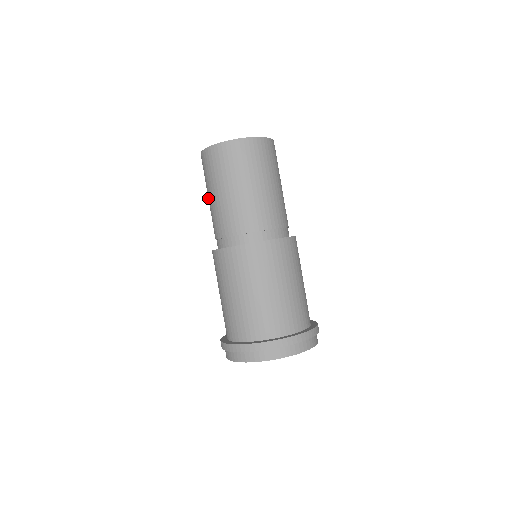
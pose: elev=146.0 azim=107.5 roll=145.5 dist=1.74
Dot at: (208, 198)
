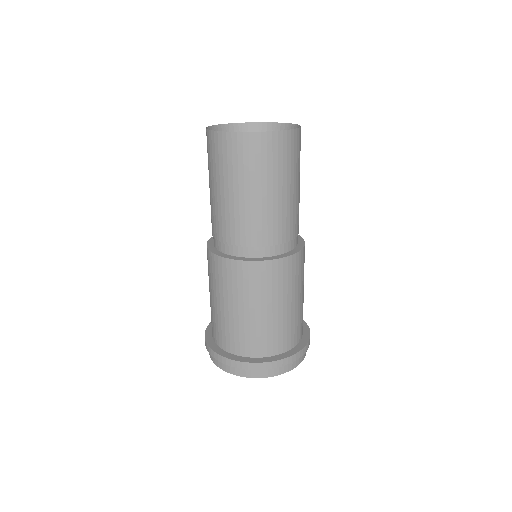
Dot at: occluded
